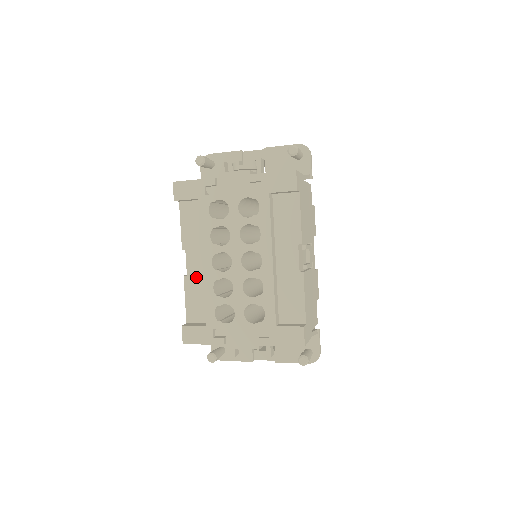
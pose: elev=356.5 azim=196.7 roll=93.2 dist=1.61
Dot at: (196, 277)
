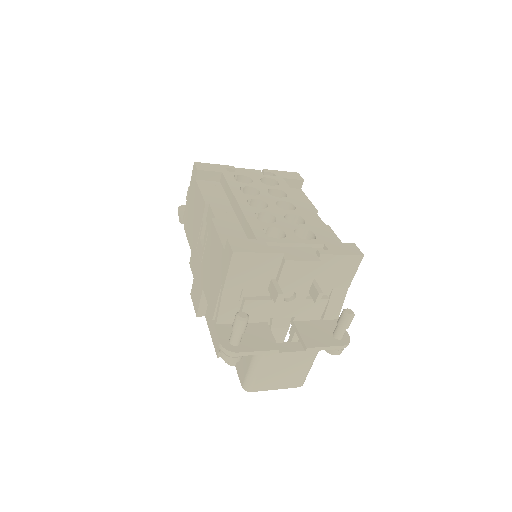
Dot at: (226, 220)
